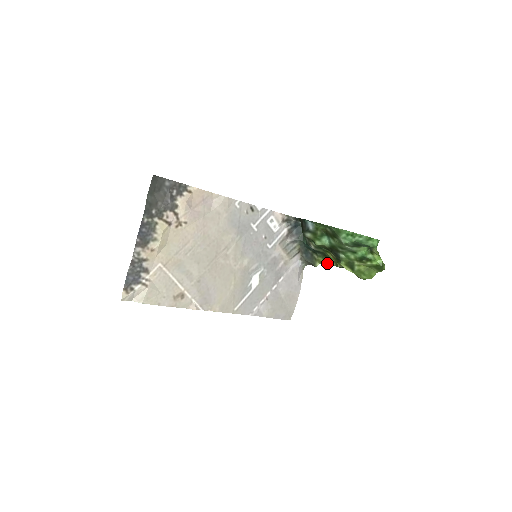
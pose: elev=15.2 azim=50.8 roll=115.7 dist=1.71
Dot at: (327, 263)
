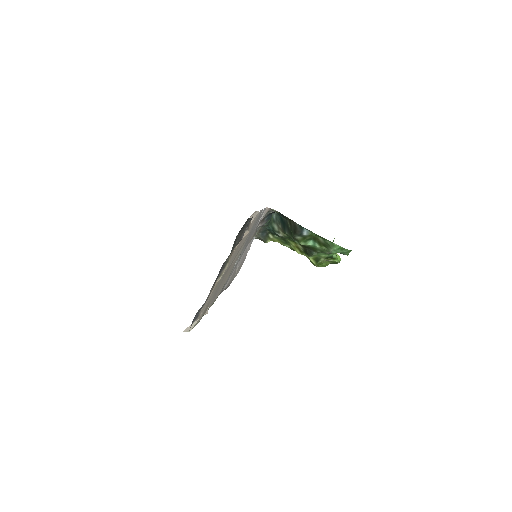
Dot at: (280, 243)
